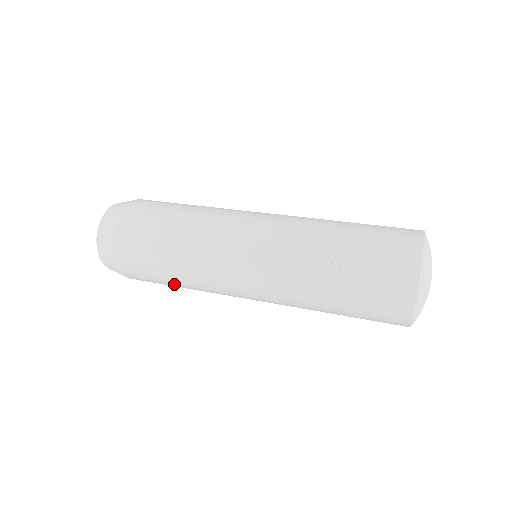
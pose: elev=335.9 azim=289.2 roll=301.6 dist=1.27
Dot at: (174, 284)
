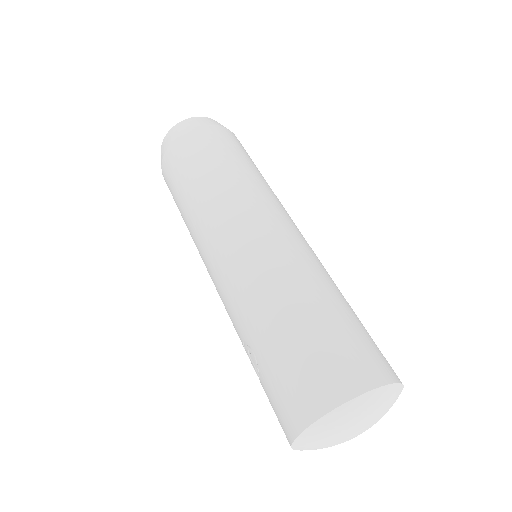
Dot at: occluded
